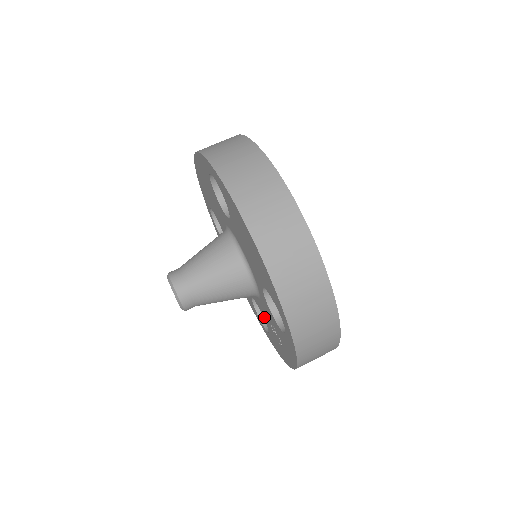
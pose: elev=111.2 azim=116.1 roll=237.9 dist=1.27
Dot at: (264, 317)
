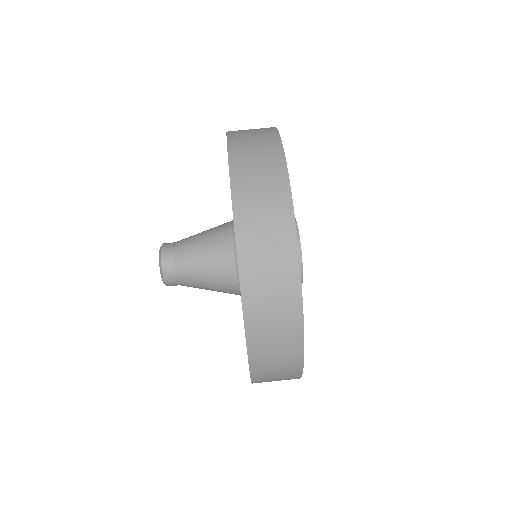
Dot at: occluded
